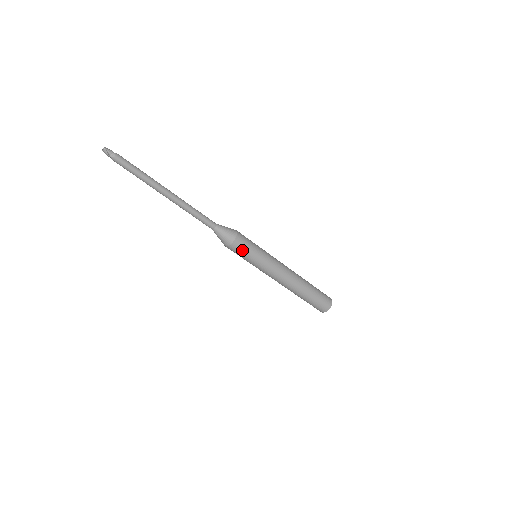
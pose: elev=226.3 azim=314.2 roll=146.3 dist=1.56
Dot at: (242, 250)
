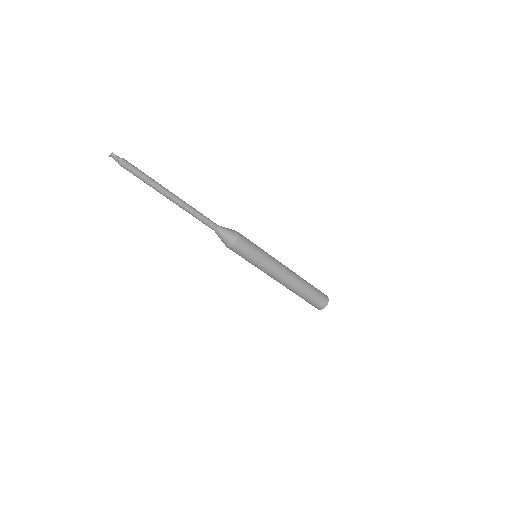
Dot at: (245, 247)
